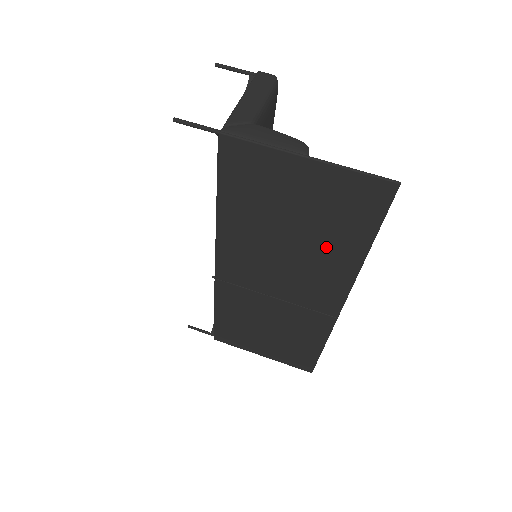
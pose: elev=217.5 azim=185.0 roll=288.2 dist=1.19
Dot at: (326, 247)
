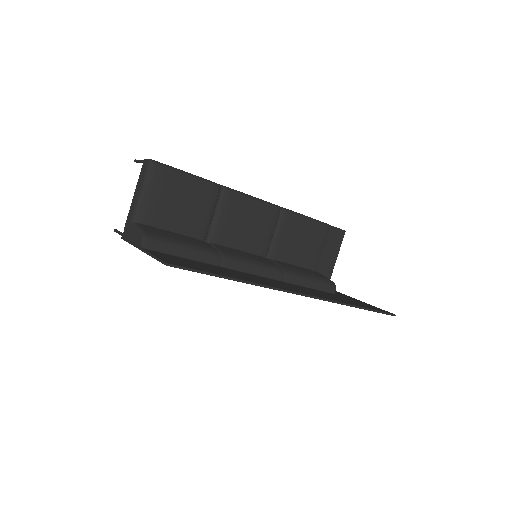
Dot at: occluded
